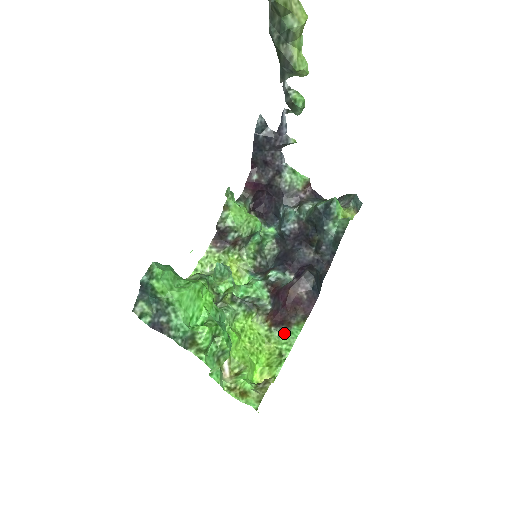
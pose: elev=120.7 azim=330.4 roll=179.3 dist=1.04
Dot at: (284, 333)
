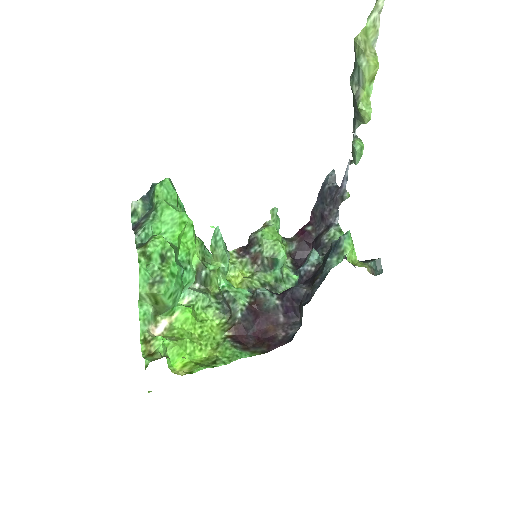
Dot at: (234, 348)
